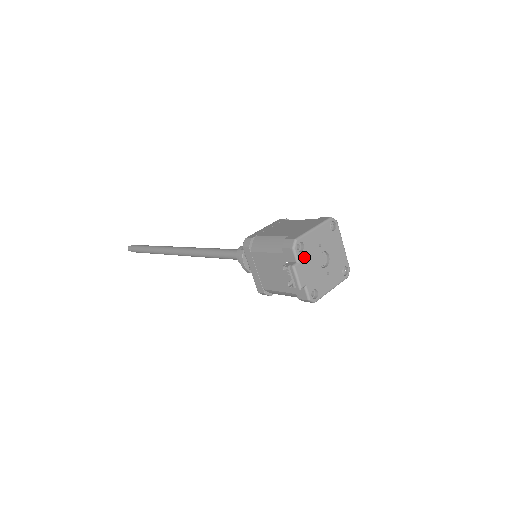
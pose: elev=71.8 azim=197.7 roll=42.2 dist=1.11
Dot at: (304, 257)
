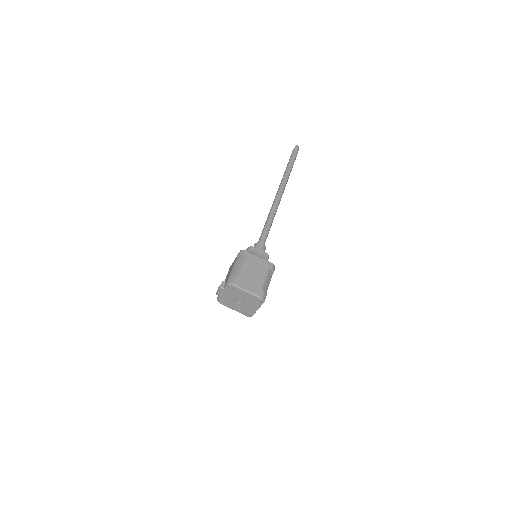
Dot at: (229, 291)
